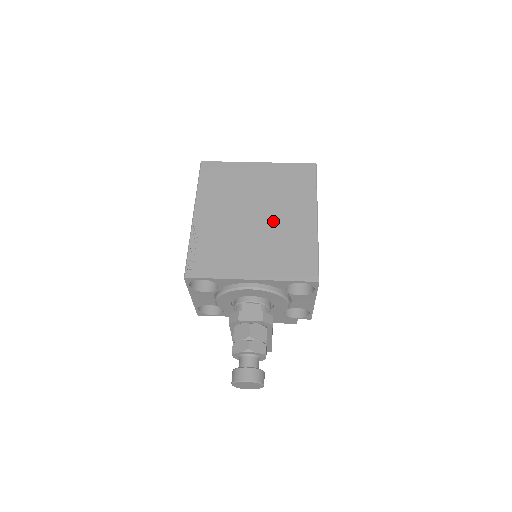
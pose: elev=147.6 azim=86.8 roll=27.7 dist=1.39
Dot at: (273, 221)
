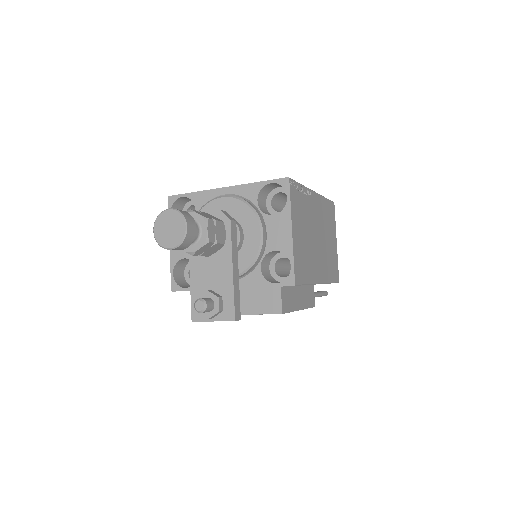
Dot at: occluded
